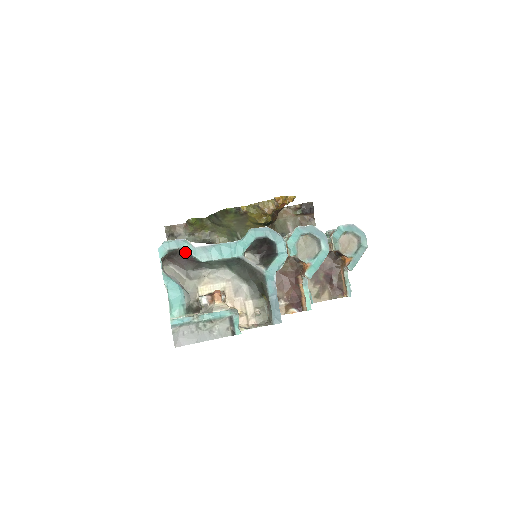
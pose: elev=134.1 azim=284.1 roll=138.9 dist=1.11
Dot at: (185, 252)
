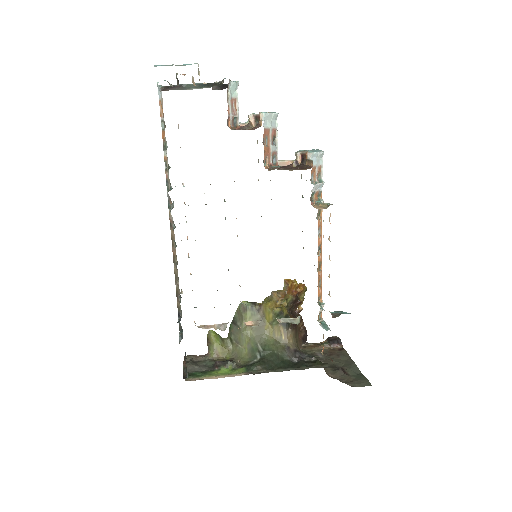
Dot at: (175, 86)
